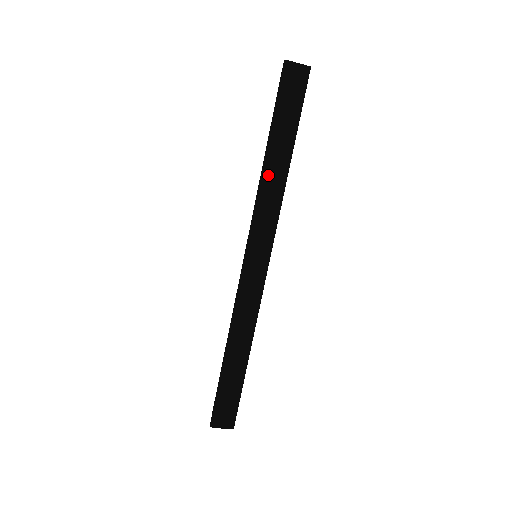
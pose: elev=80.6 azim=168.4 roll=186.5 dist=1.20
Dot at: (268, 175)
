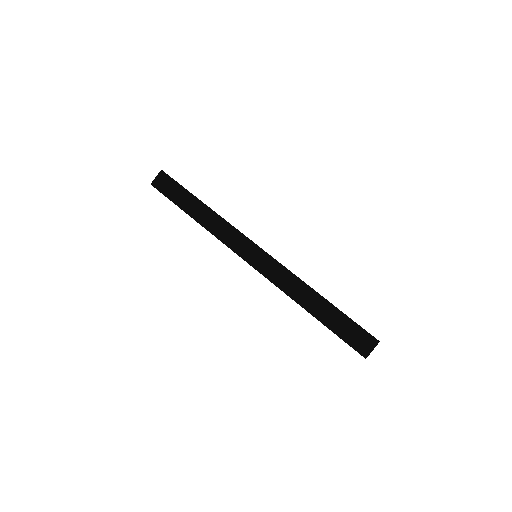
Dot at: (206, 223)
